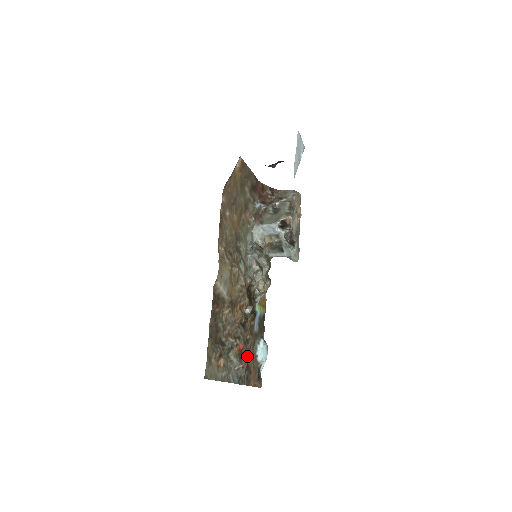
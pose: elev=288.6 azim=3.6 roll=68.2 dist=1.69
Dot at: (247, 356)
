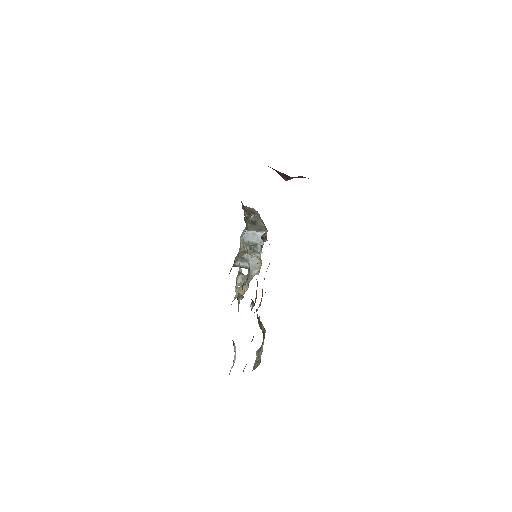
Dot at: occluded
